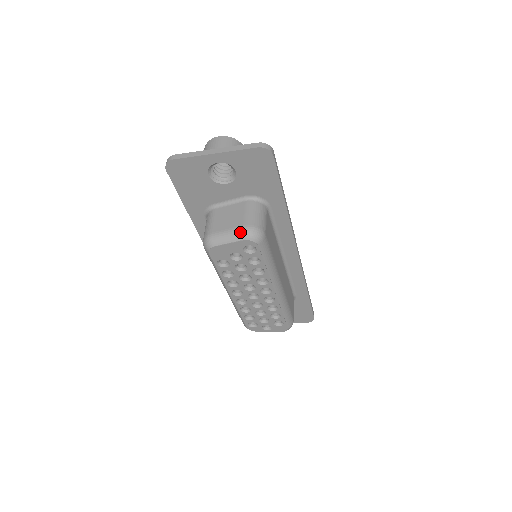
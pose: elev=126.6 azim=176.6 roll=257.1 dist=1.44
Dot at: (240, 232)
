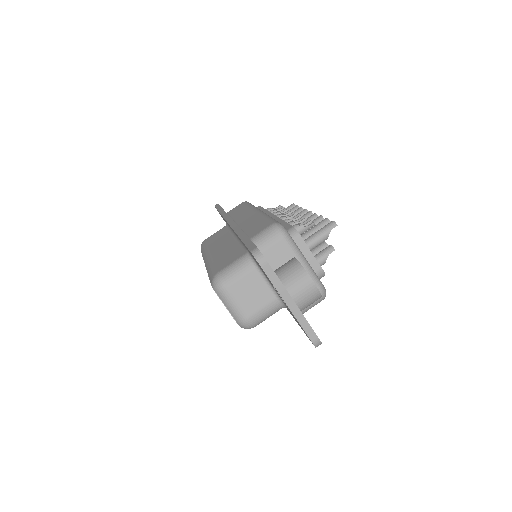
Dot at: (240, 317)
